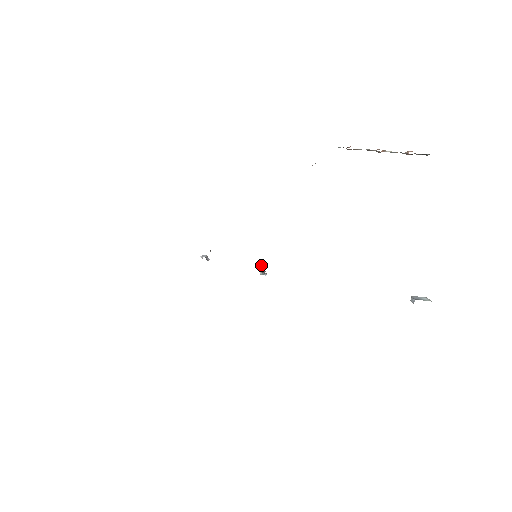
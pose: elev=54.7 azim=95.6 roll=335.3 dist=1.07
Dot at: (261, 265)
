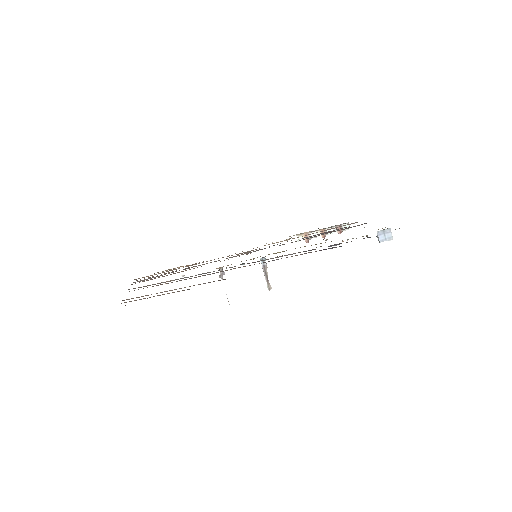
Dot at: (268, 288)
